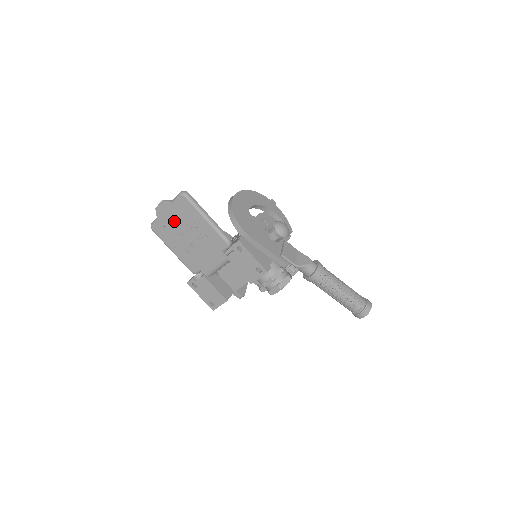
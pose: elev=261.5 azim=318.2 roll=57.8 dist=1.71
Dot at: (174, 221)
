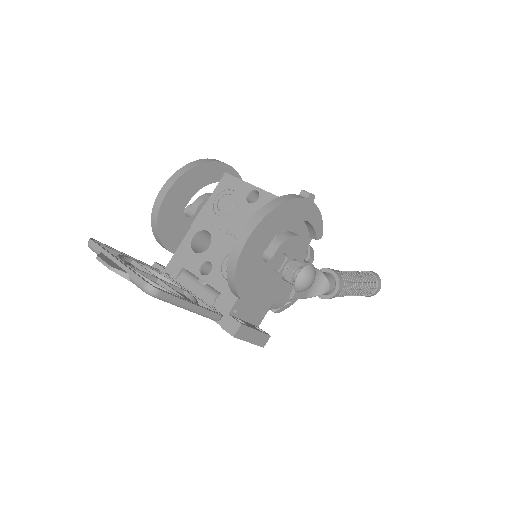
Dot at: occluded
